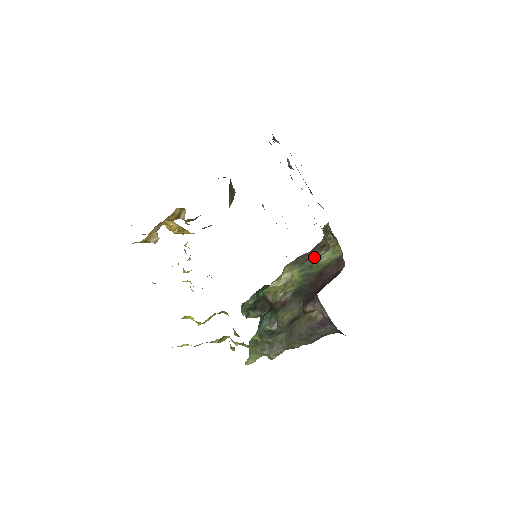
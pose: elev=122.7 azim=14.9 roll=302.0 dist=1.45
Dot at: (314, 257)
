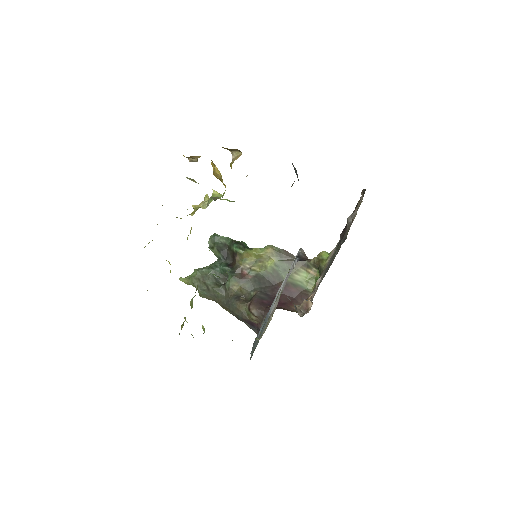
Dot at: occluded
